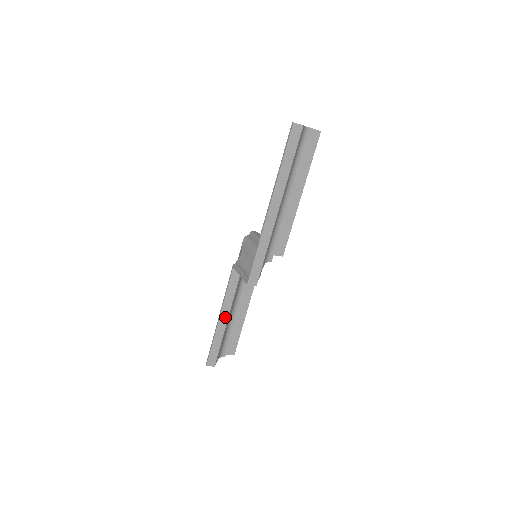
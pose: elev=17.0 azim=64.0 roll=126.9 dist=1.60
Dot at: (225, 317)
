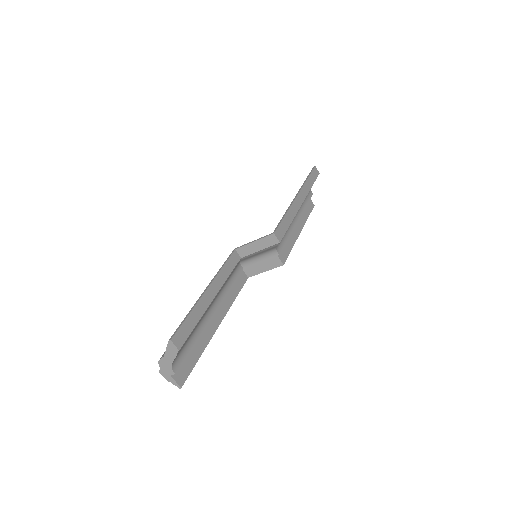
Dot at: (212, 293)
